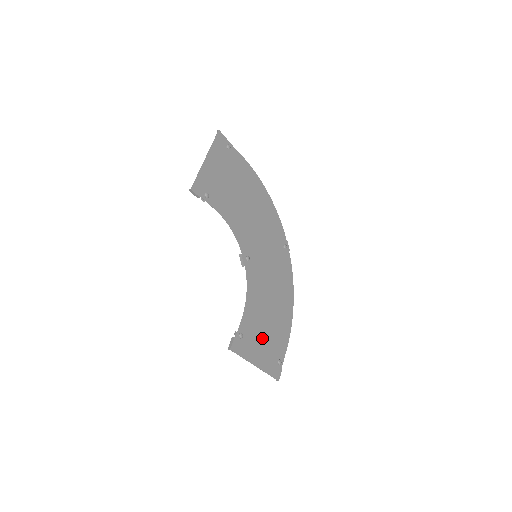
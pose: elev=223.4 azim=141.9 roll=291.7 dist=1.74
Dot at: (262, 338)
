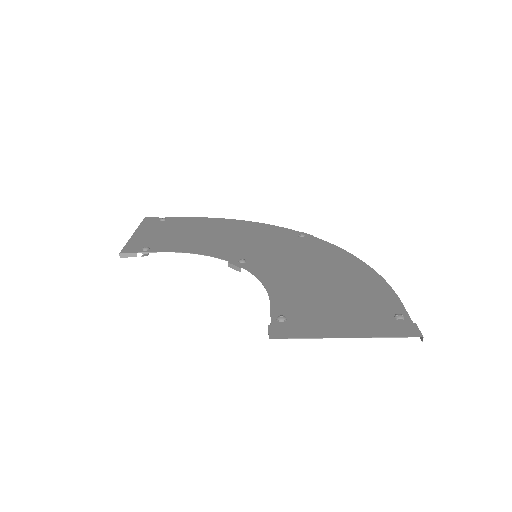
Dot at: (332, 308)
